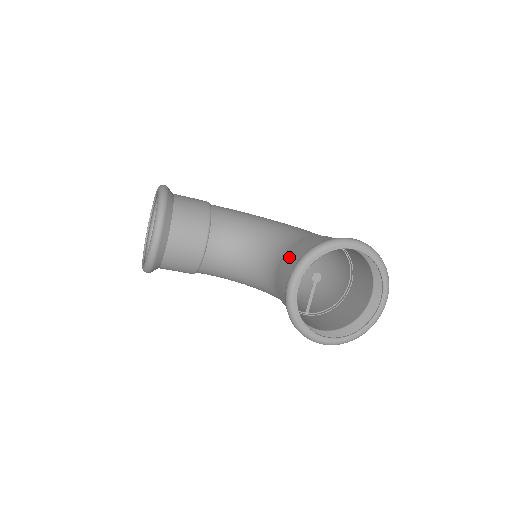
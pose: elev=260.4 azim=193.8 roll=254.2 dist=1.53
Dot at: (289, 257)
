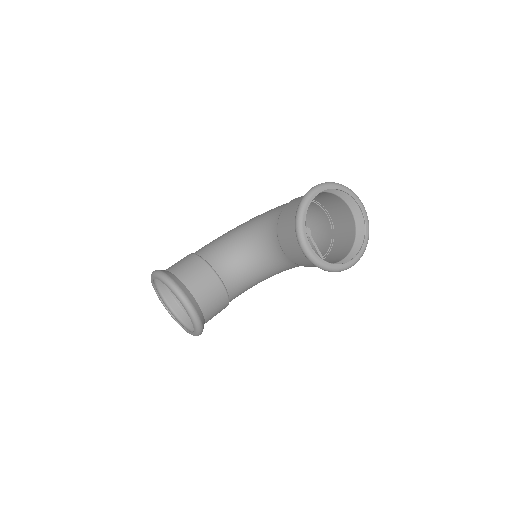
Dot at: (283, 236)
